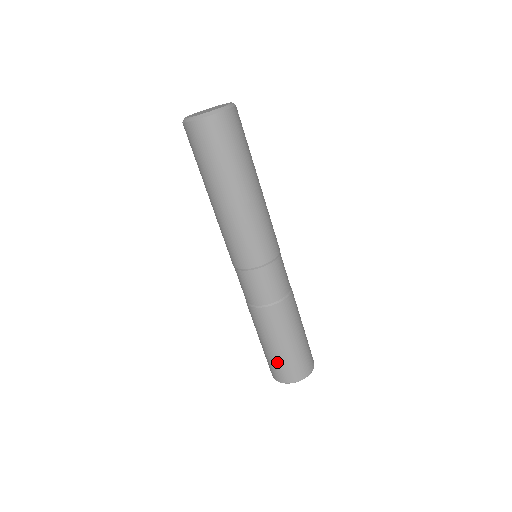
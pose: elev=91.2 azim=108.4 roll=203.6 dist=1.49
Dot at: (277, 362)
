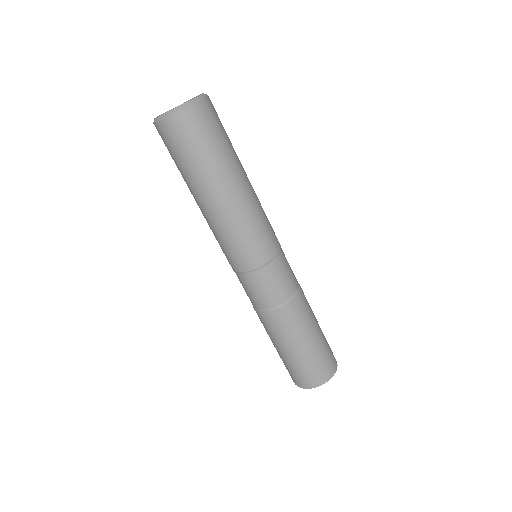
Dot at: (313, 362)
